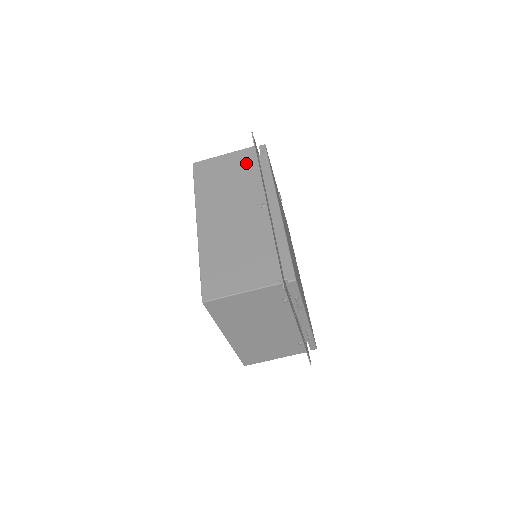
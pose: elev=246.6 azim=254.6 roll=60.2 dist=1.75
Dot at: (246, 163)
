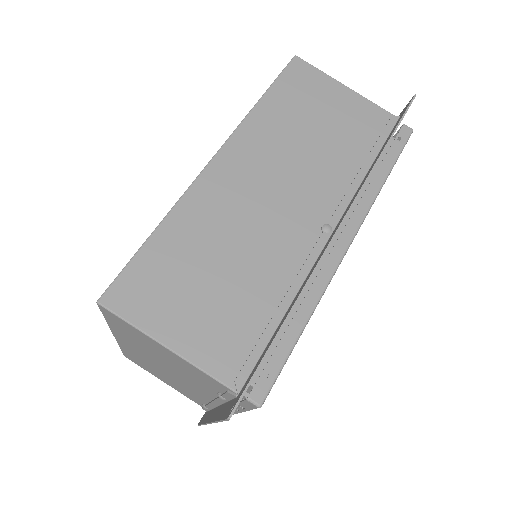
Dot at: (364, 133)
